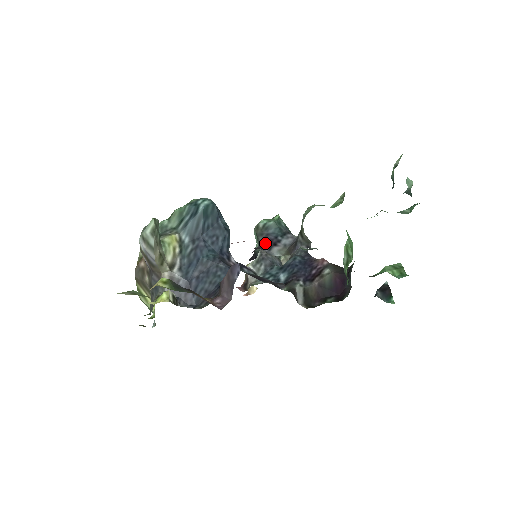
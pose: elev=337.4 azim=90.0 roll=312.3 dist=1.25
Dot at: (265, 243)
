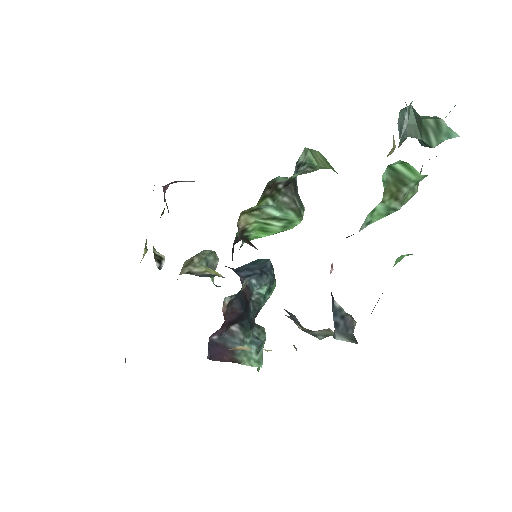
Dot at: occluded
